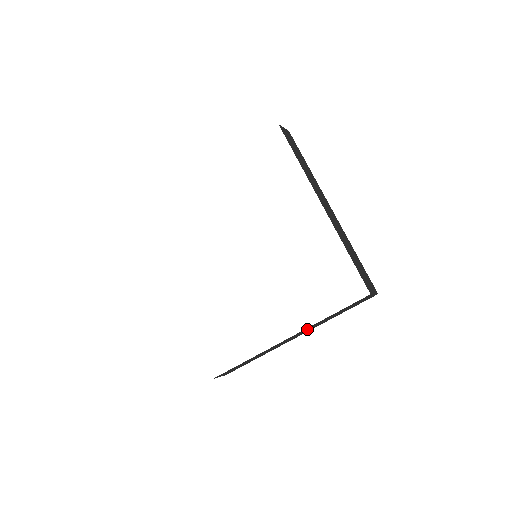
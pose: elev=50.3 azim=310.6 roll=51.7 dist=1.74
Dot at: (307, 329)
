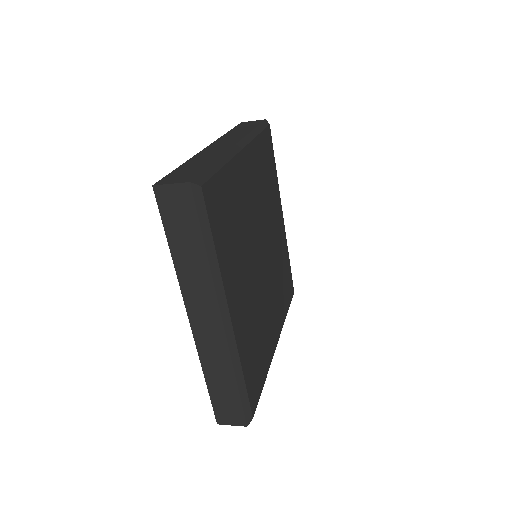
Dot at: (194, 291)
